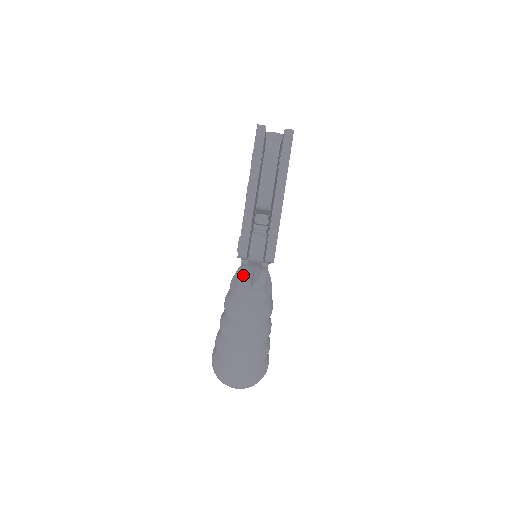
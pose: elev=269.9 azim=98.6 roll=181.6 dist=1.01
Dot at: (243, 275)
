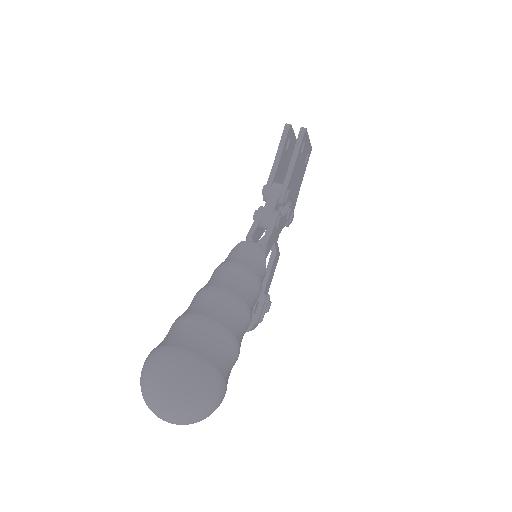
Dot at: (250, 234)
